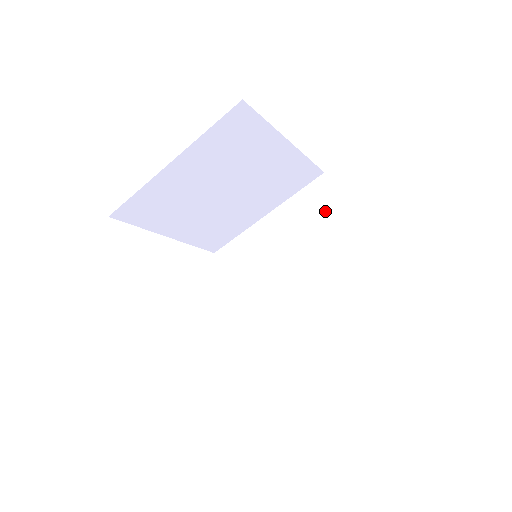
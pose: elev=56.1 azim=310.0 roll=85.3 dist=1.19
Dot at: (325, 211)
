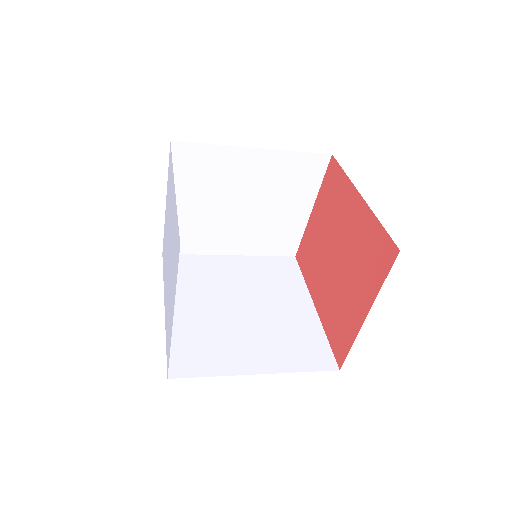
Dot at: (303, 183)
